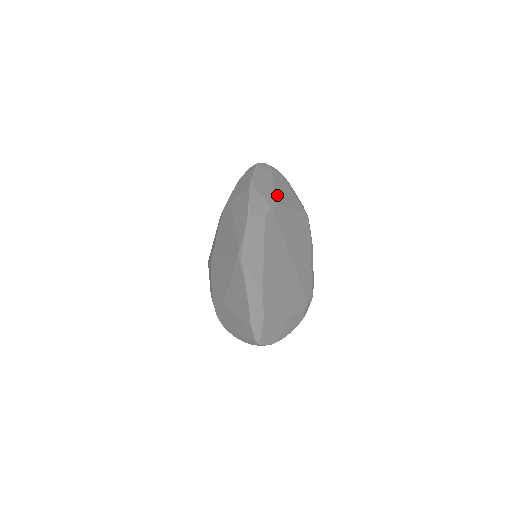
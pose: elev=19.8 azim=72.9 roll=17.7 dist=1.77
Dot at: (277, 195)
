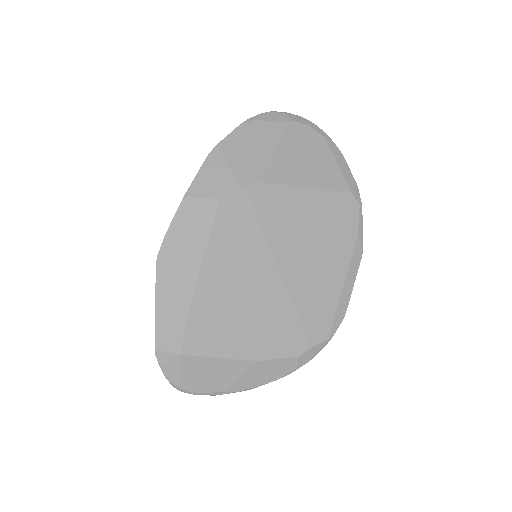
Dot at: (274, 165)
